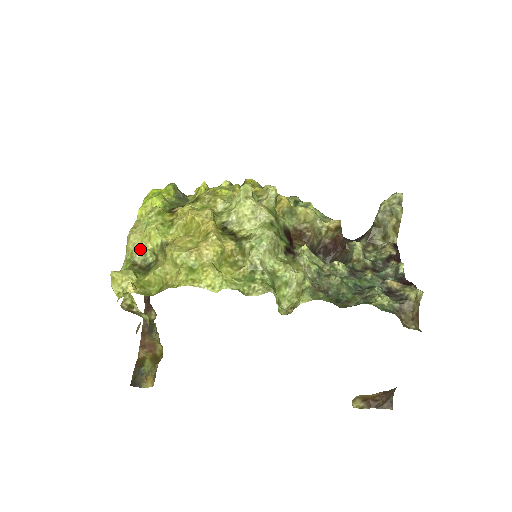
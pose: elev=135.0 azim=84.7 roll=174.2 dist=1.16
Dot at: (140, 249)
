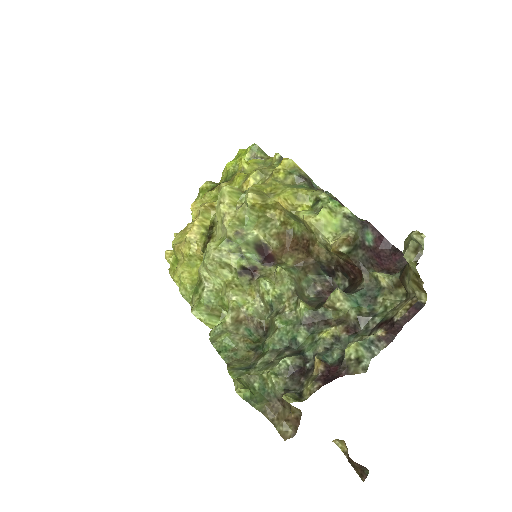
Dot at: occluded
